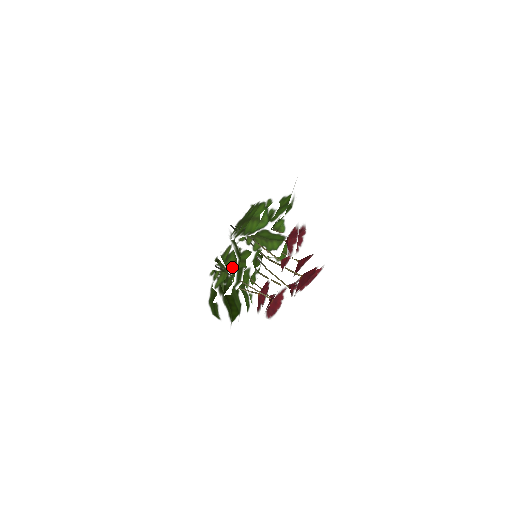
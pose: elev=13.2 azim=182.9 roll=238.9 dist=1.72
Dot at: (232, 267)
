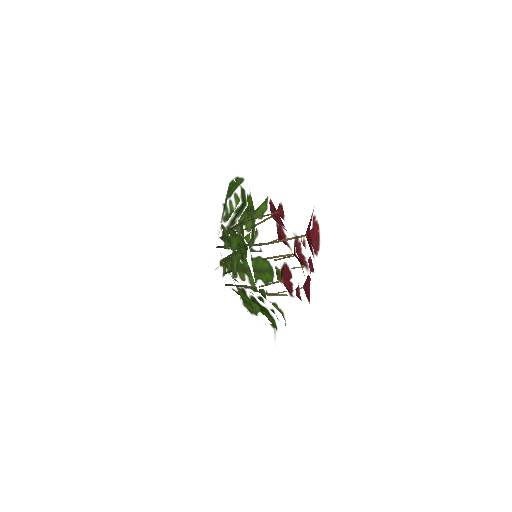
Dot at: (236, 212)
